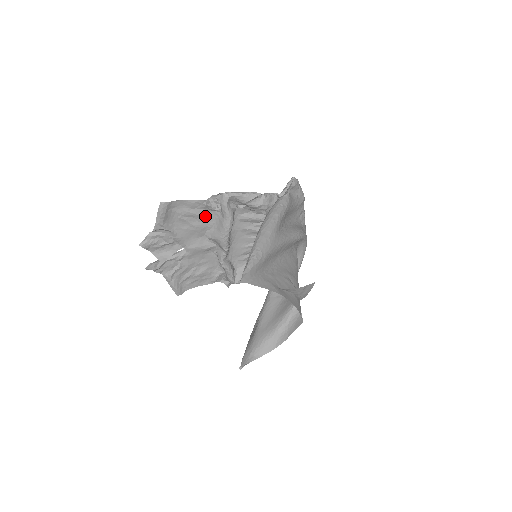
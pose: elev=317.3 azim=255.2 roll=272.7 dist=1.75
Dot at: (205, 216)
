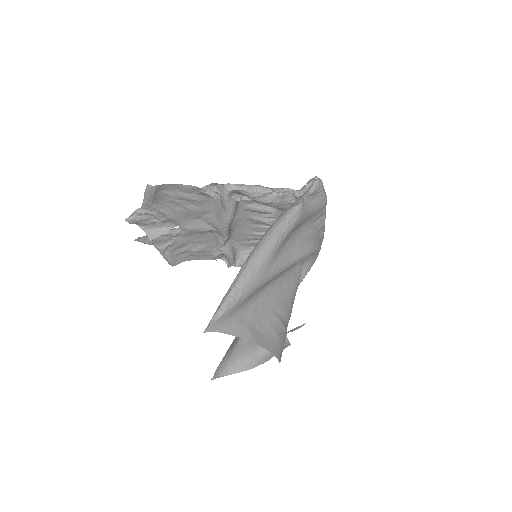
Dot at: (203, 201)
